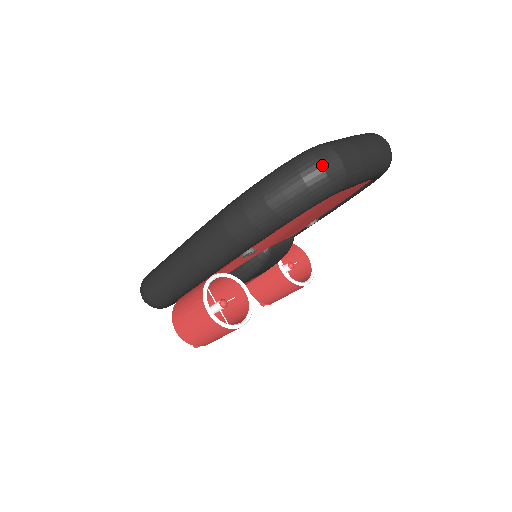
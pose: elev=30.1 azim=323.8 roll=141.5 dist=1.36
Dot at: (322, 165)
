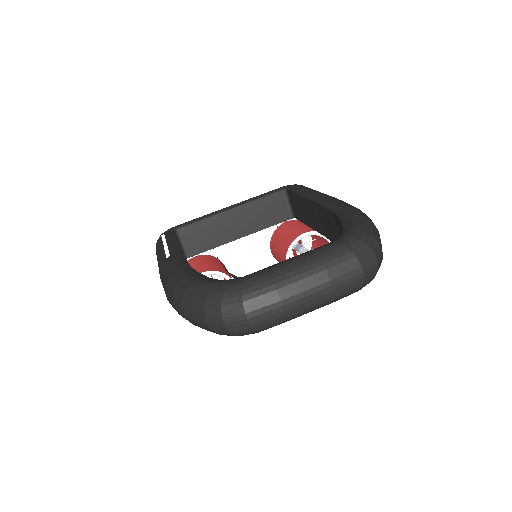
Dot at: (224, 322)
